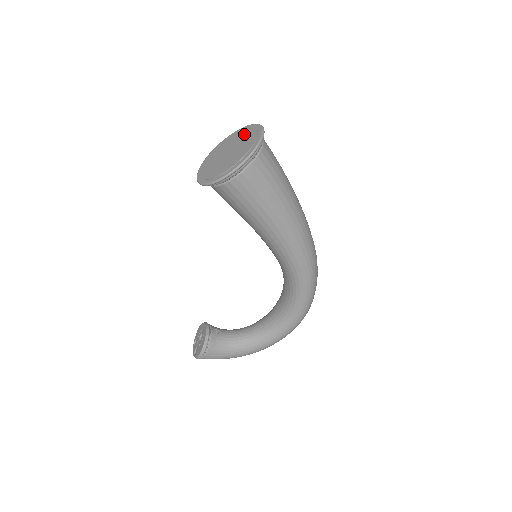
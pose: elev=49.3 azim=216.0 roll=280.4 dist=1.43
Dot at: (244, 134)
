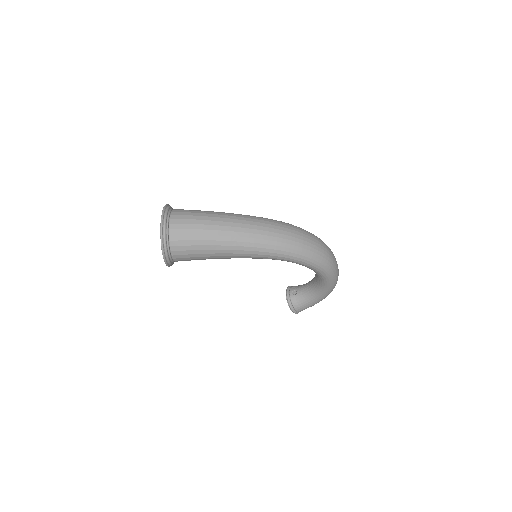
Dot at: occluded
